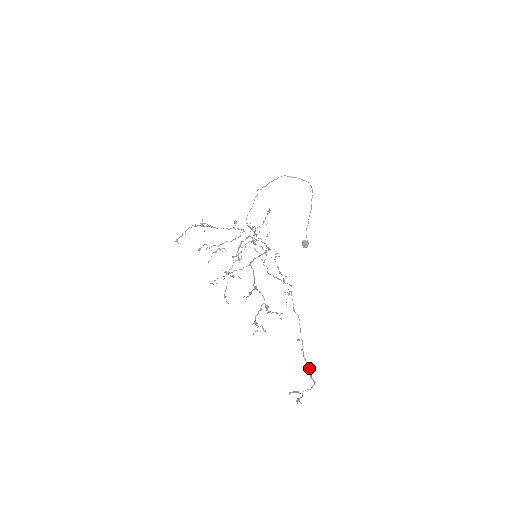
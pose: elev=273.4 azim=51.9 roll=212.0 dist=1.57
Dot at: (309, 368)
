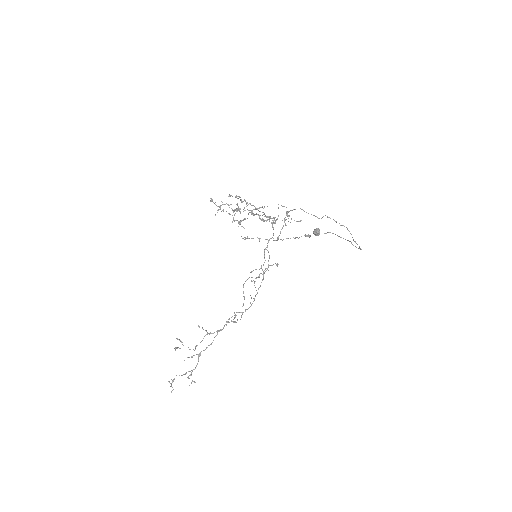
Dot at: occluded
